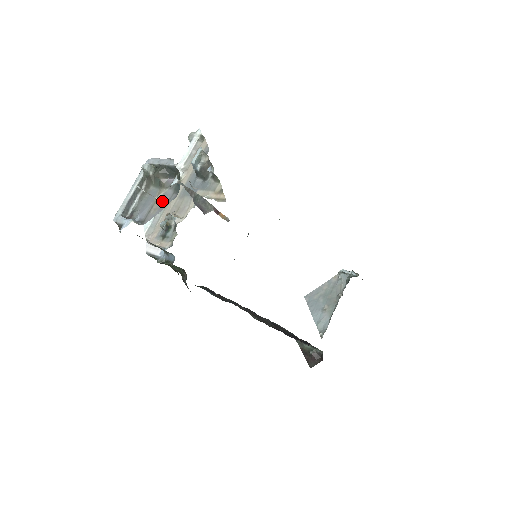
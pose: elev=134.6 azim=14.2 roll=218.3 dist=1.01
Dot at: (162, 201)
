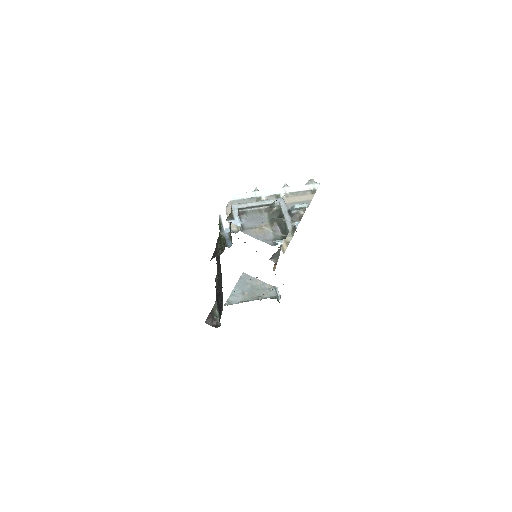
Dot at: (263, 234)
